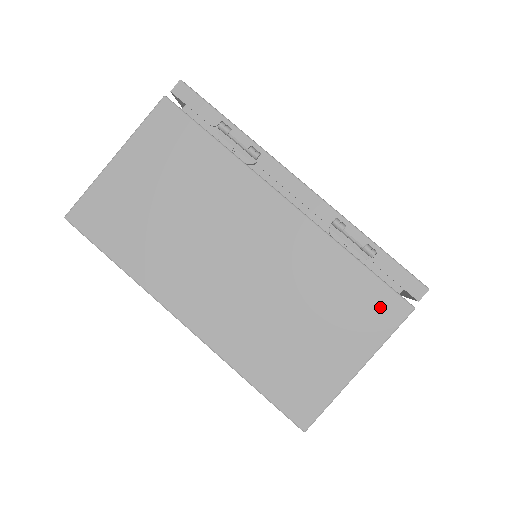
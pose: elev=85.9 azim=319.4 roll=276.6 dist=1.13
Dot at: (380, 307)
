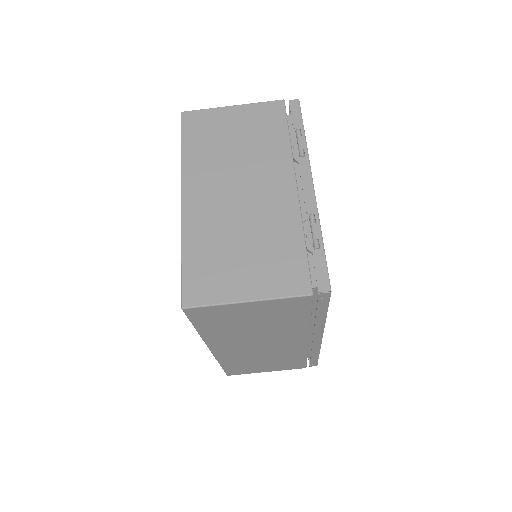
Dot at: (293, 277)
